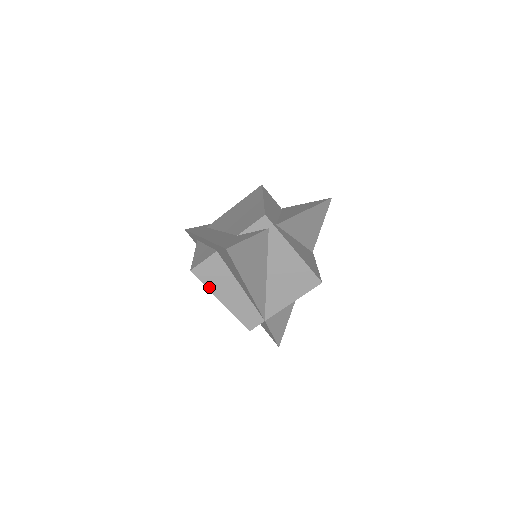
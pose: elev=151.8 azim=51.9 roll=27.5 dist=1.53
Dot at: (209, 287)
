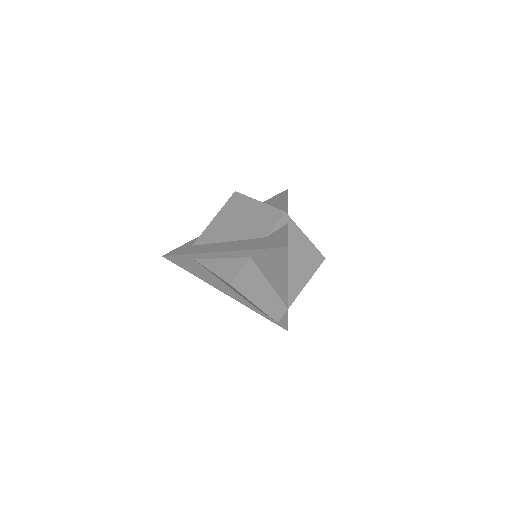
Dot at: (245, 294)
